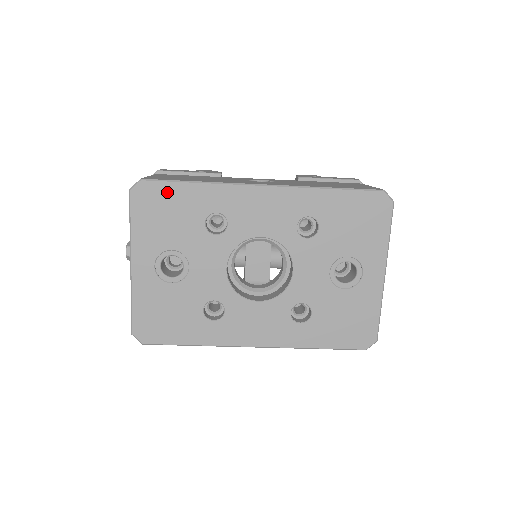
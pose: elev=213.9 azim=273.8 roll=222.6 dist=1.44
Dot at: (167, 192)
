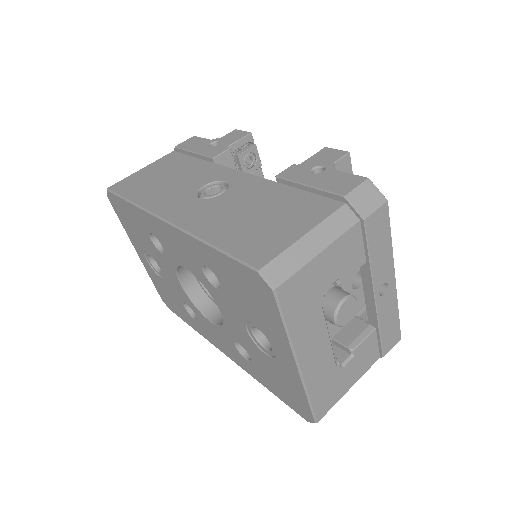
Dot at: (121, 205)
